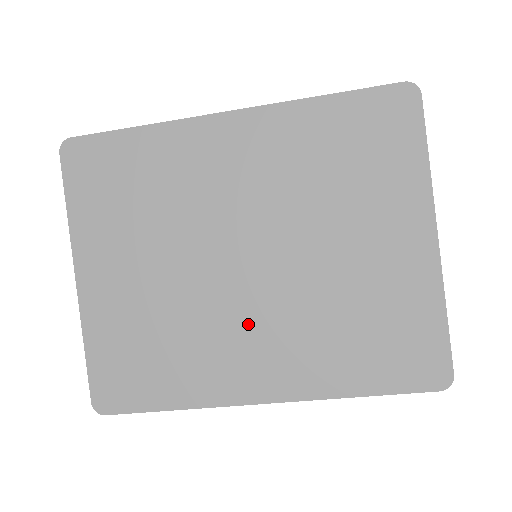
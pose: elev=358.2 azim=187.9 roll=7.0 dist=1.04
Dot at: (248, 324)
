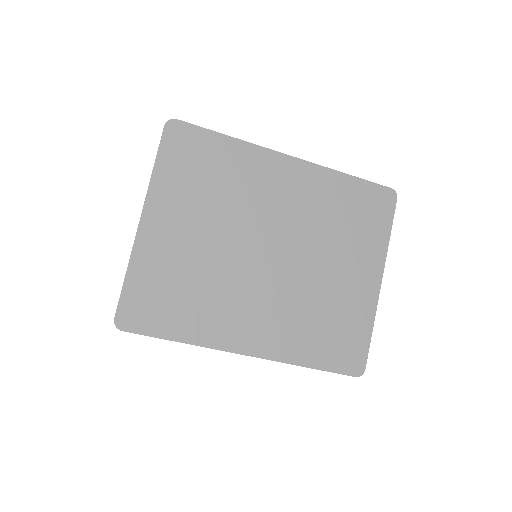
Dot at: (255, 297)
